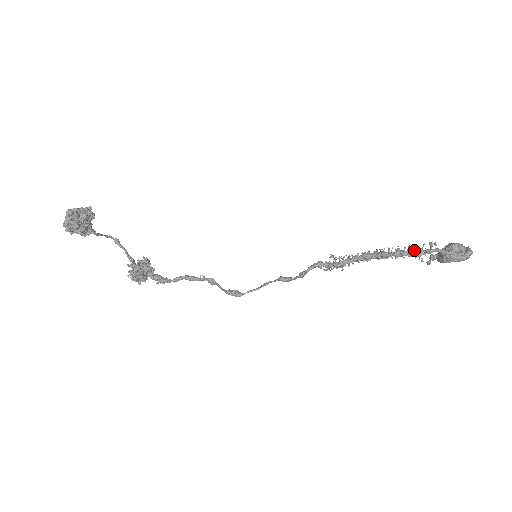
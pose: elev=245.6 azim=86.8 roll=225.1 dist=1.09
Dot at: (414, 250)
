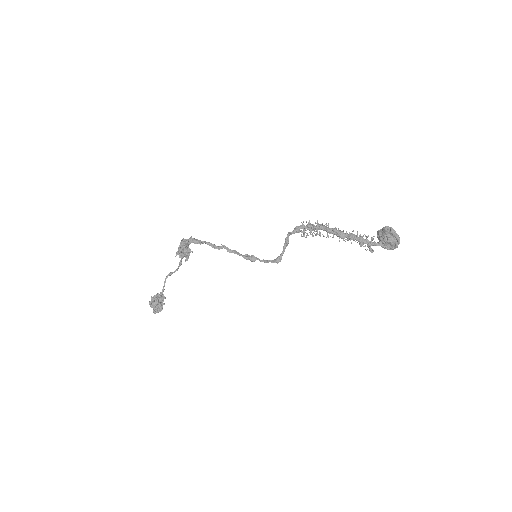
Dot at: (360, 245)
